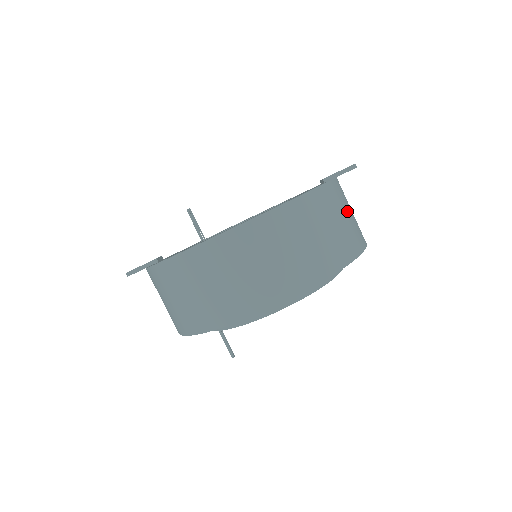
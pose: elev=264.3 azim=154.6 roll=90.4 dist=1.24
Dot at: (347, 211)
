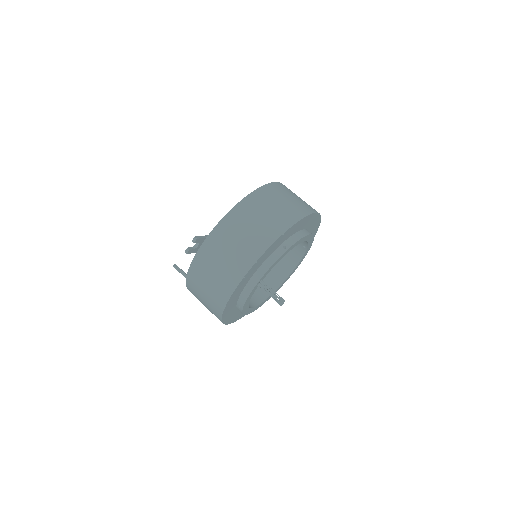
Dot at: occluded
